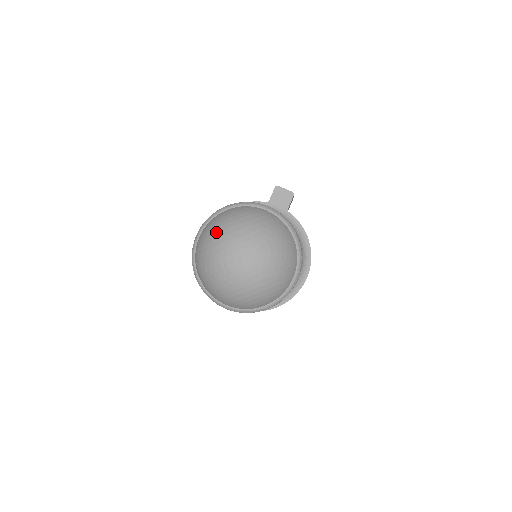
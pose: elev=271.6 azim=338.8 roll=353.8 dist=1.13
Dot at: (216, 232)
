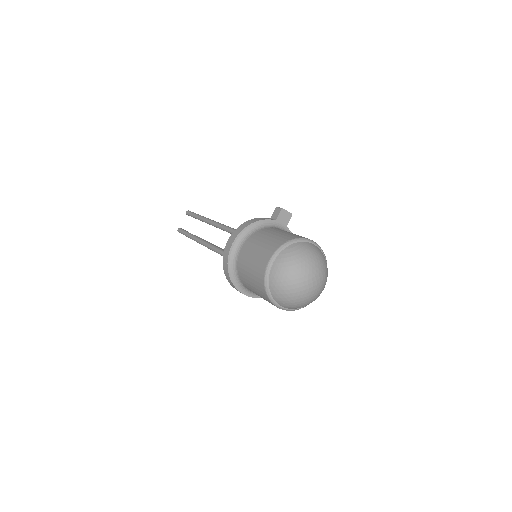
Dot at: (295, 264)
